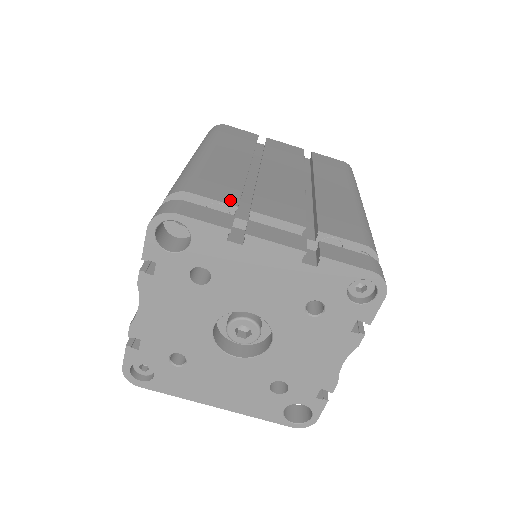
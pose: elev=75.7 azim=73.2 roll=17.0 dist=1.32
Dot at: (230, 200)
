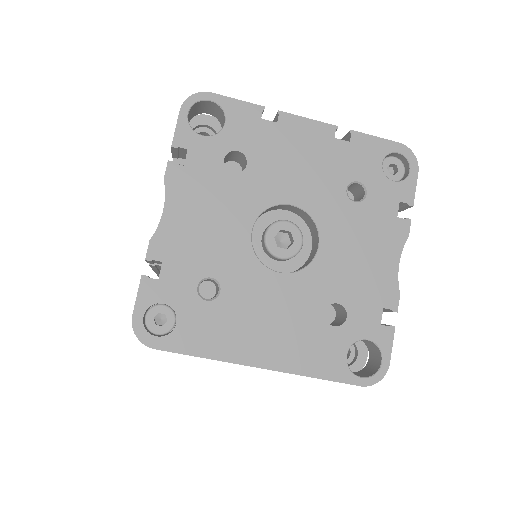
Dot at: occluded
